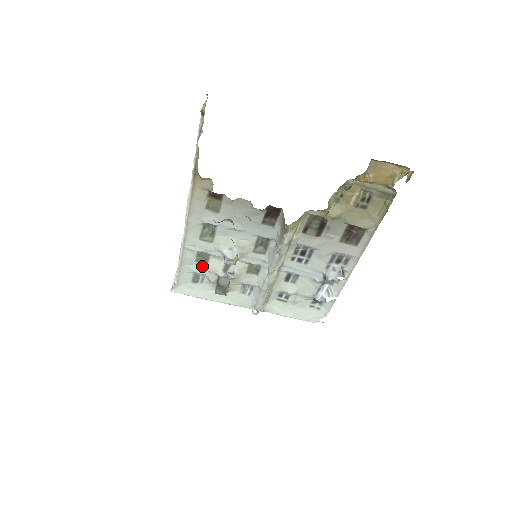
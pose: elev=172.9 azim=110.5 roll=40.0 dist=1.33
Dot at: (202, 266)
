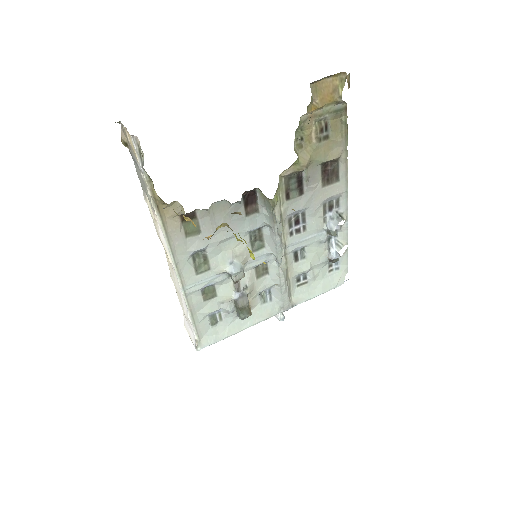
Dot at: (213, 302)
